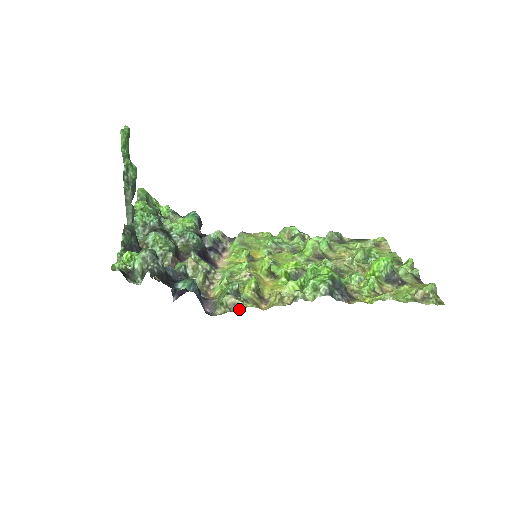
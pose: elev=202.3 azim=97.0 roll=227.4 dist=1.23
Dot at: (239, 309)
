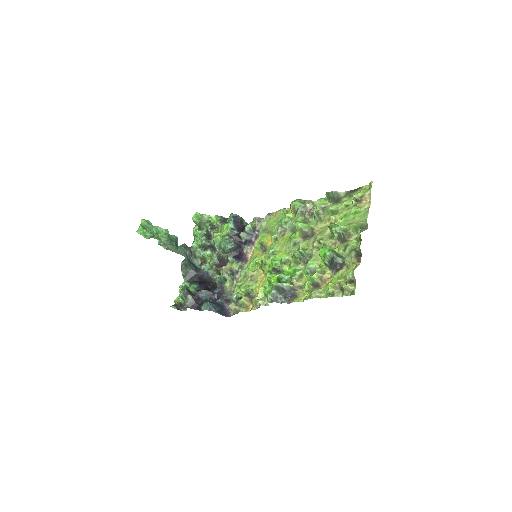
Dot at: (237, 313)
